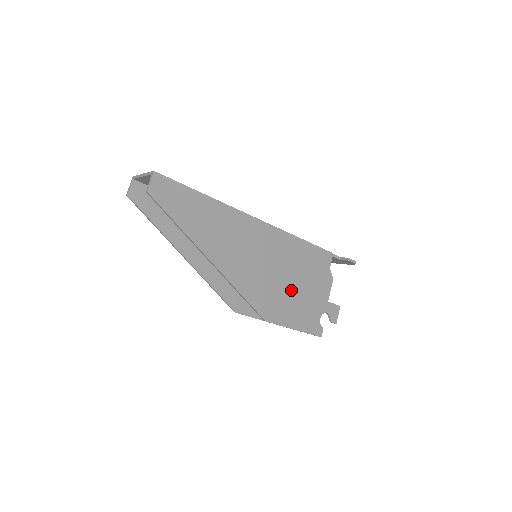
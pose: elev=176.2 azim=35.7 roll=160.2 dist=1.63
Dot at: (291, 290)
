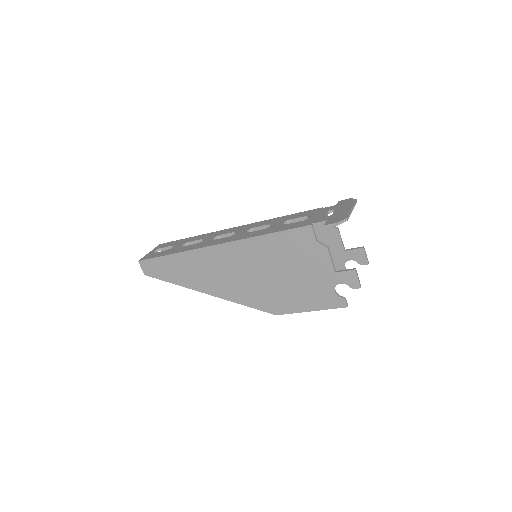
Dot at: (284, 282)
